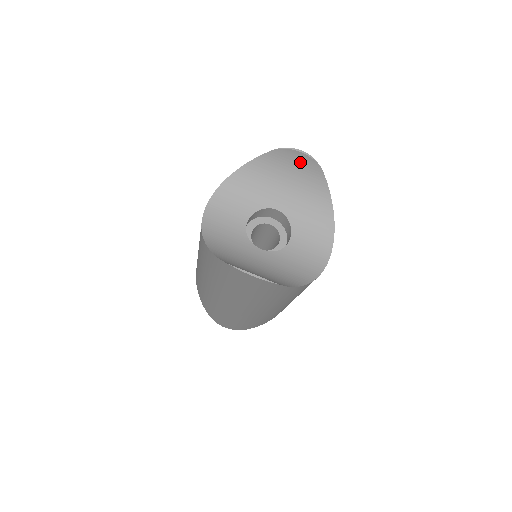
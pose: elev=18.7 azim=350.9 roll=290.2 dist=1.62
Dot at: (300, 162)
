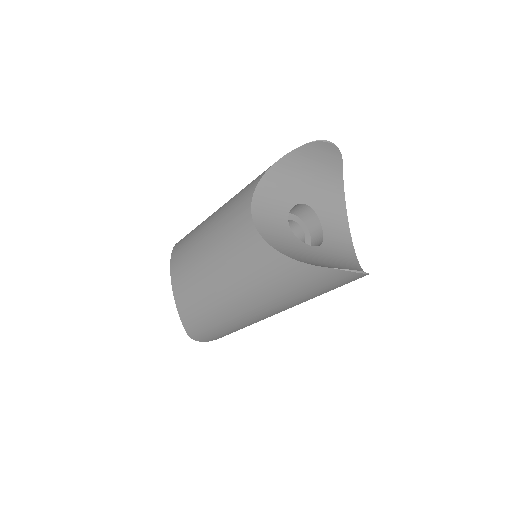
Dot at: (325, 153)
